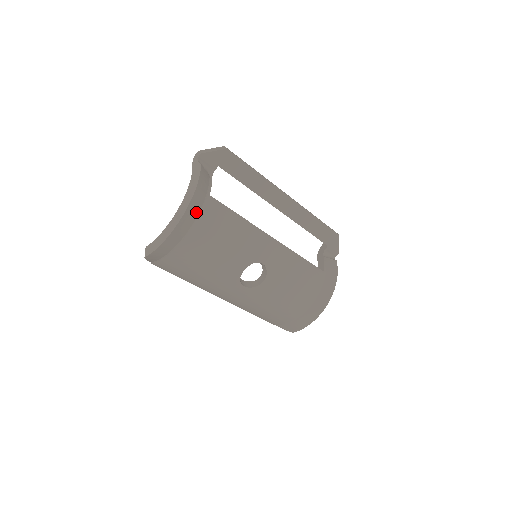
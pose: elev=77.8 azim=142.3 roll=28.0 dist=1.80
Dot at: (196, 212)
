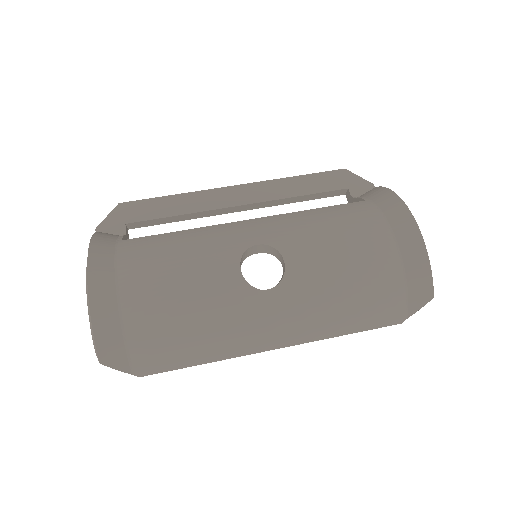
Dot at: (109, 259)
